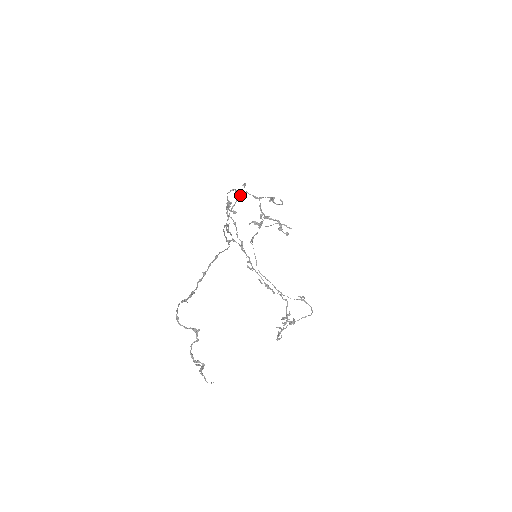
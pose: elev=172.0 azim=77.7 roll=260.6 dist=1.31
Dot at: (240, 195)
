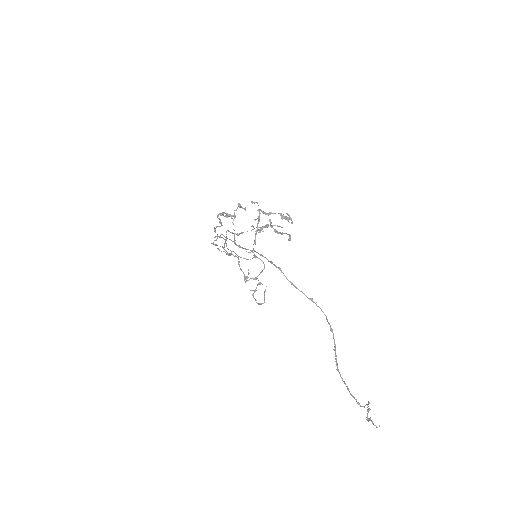
Dot at: (245, 208)
